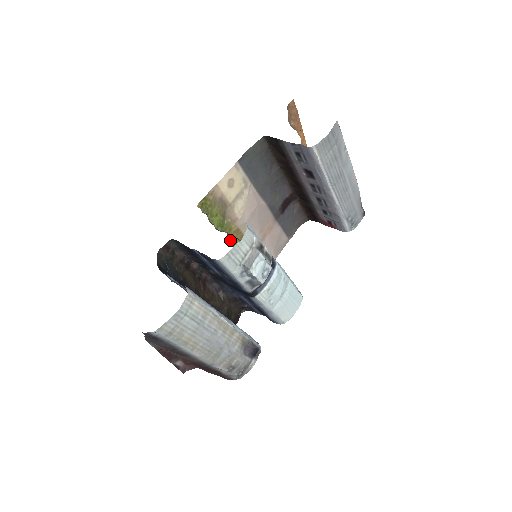
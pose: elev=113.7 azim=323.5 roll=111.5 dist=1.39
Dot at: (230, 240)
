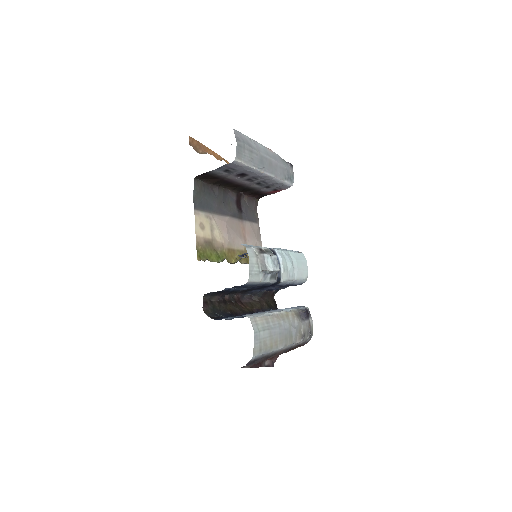
Dot at: (230, 261)
